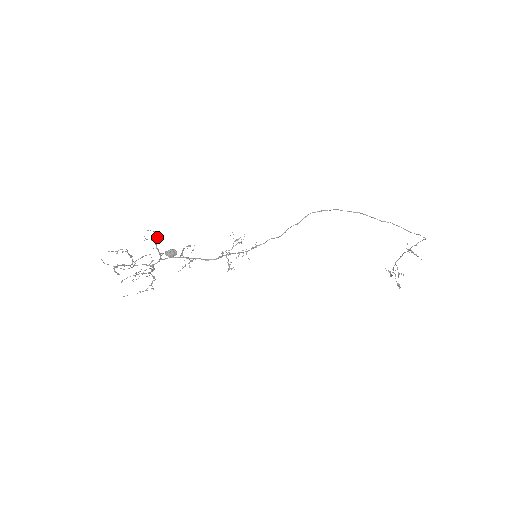
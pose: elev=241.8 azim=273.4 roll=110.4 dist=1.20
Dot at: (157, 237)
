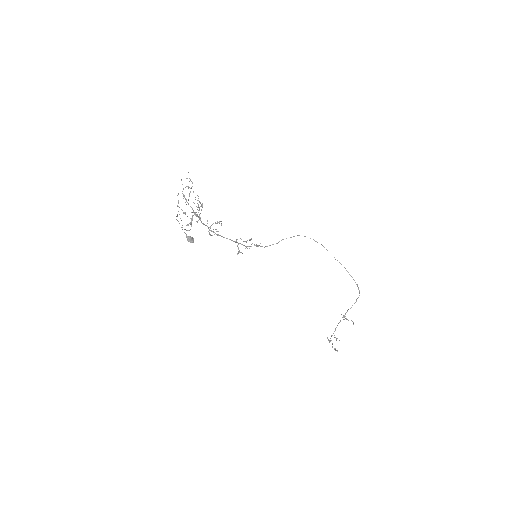
Dot at: (202, 204)
